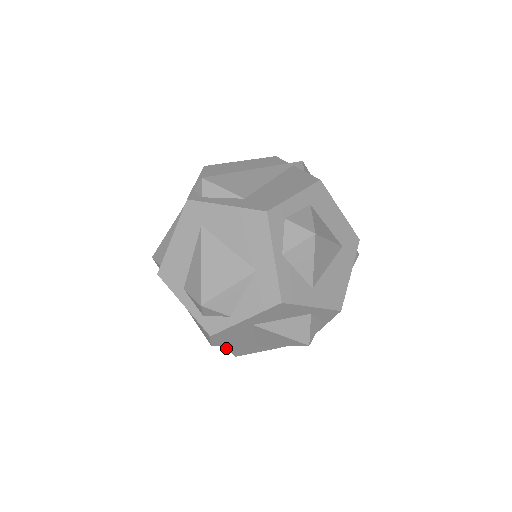
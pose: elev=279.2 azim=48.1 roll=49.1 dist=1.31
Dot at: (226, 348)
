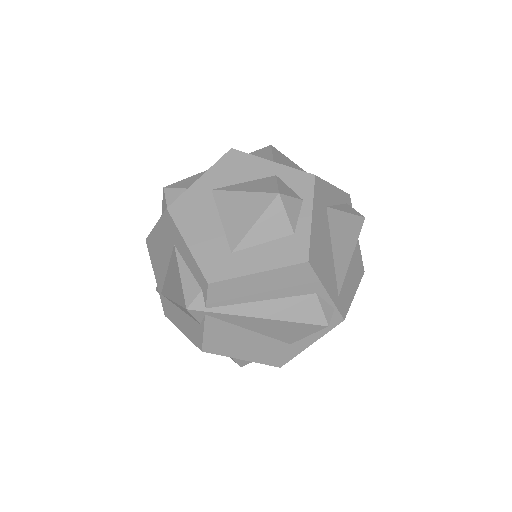
Dot at: (190, 249)
